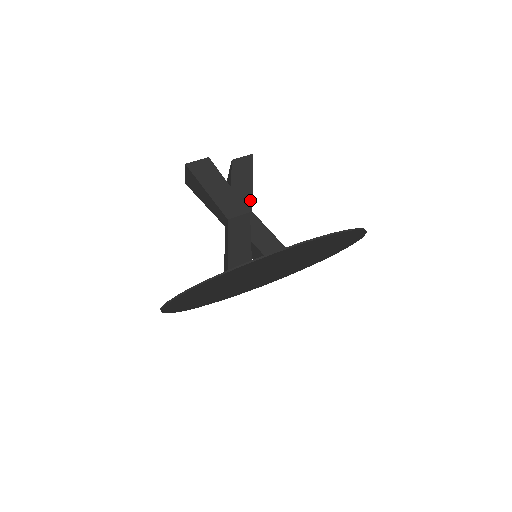
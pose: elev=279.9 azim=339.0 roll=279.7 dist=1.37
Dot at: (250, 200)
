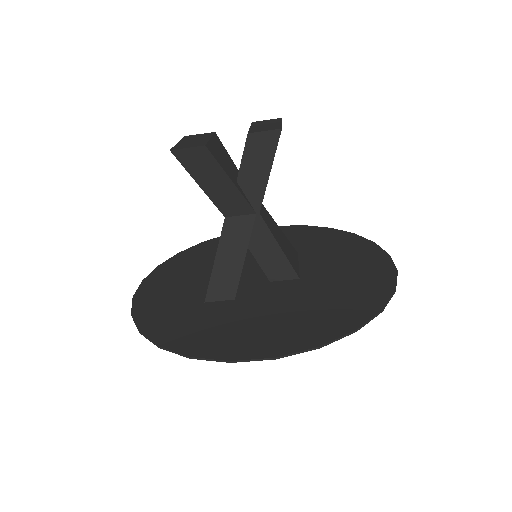
Dot at: (260, 197)
